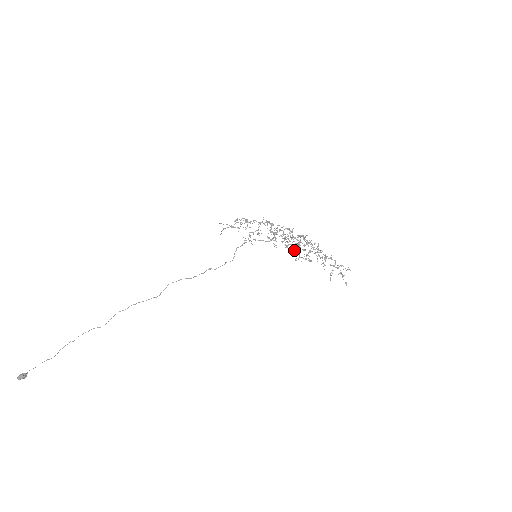
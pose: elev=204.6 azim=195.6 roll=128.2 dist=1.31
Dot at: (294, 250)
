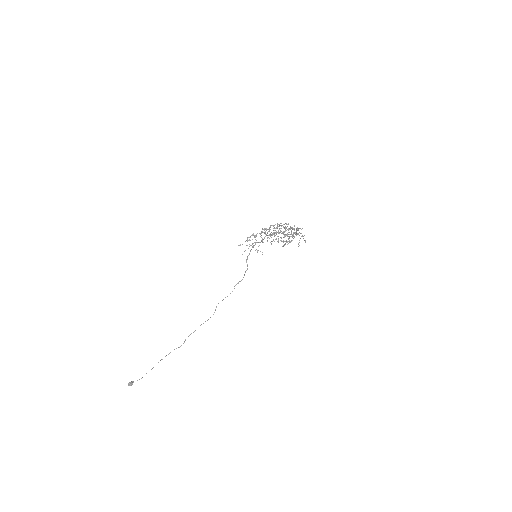
Dot at: (281, 240)
